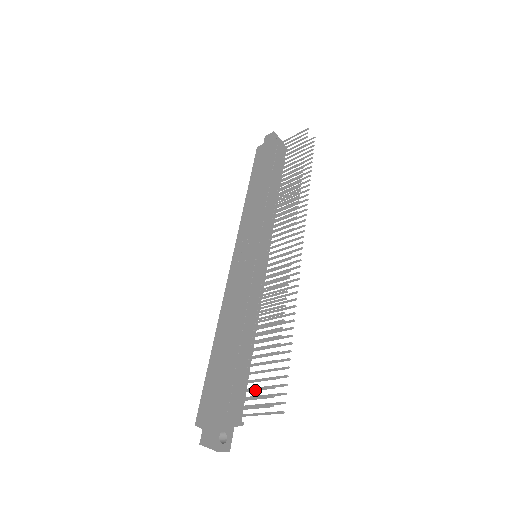
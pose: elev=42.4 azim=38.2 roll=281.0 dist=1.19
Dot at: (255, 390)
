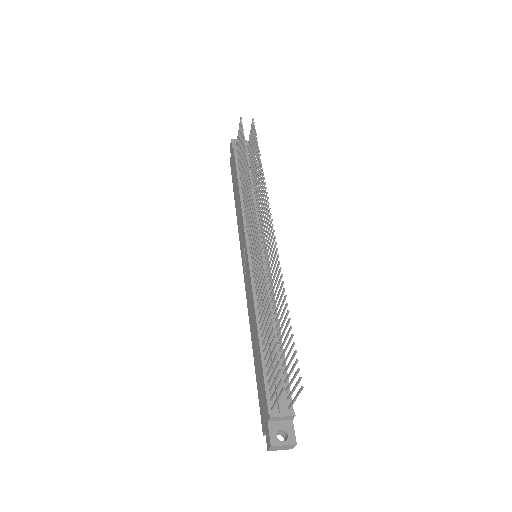
Dot at: (275, 380)
